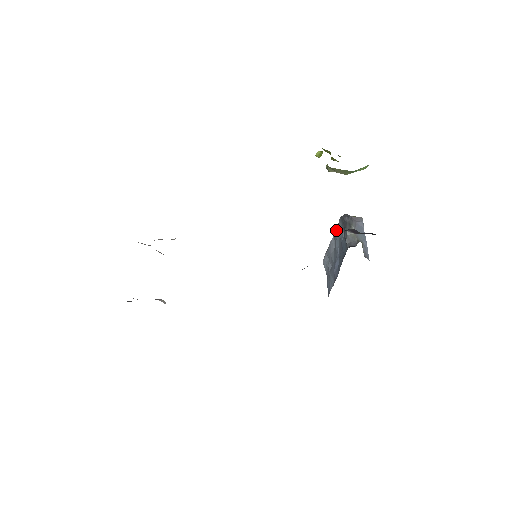
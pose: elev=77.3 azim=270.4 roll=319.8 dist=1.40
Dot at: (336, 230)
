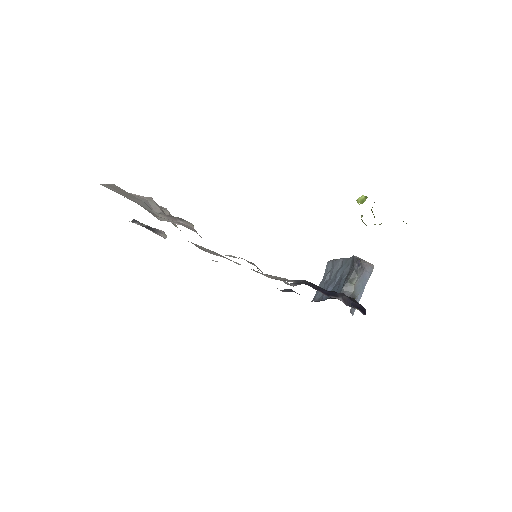
Dot at: (346, 259)
